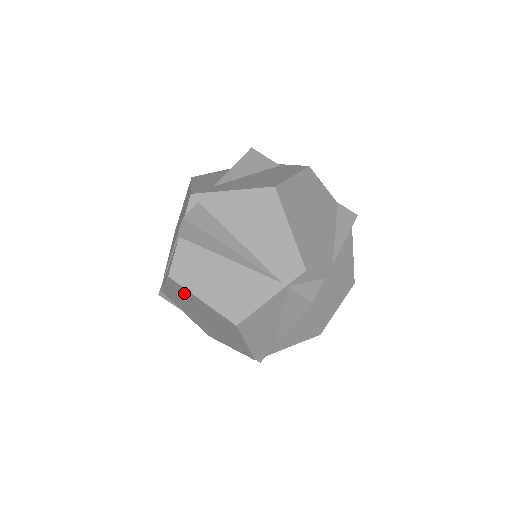
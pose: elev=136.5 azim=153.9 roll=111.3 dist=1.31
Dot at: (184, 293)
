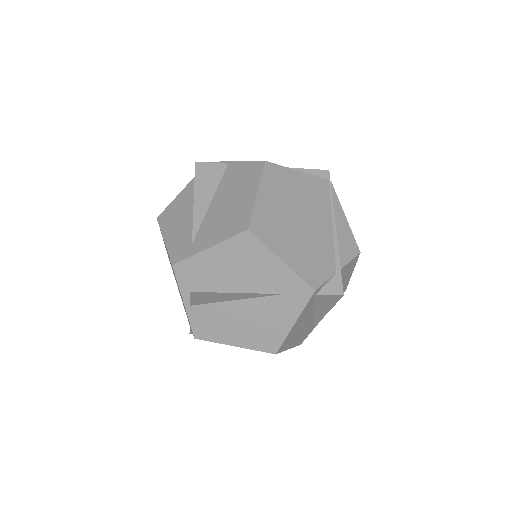
Dot at: (170, 263)
